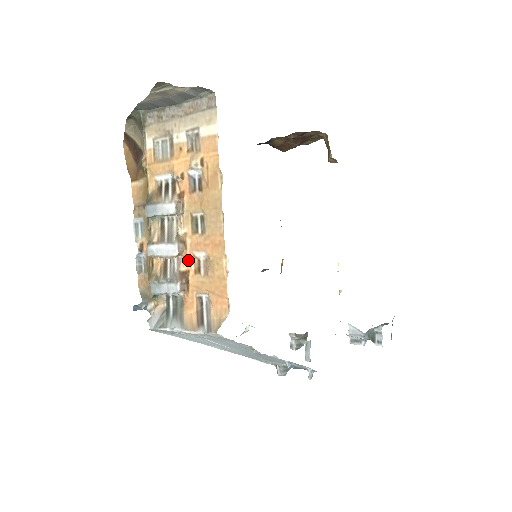
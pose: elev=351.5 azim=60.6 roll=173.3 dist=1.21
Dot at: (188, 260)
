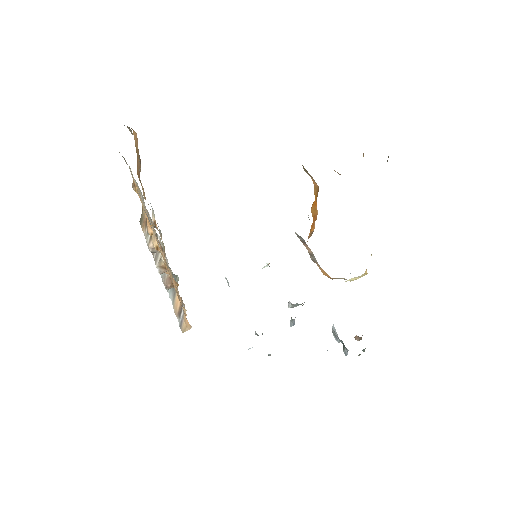
Dot at: occluded
